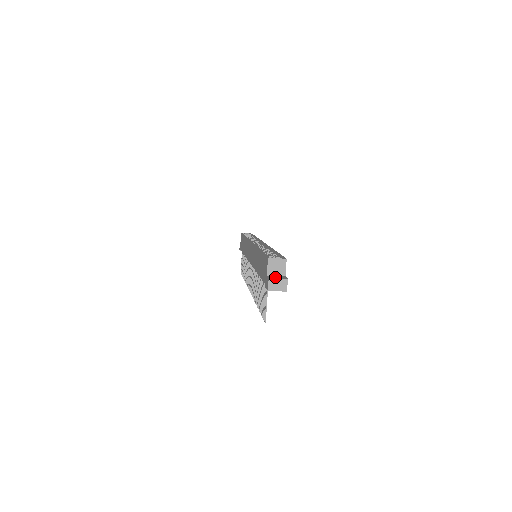
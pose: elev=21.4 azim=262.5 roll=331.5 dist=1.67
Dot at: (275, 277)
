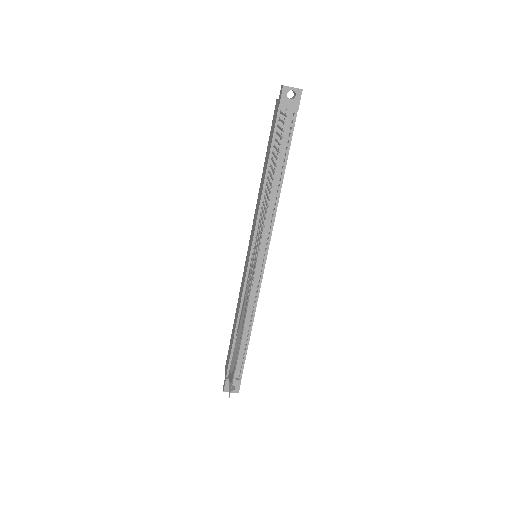
Dot at: occluded
